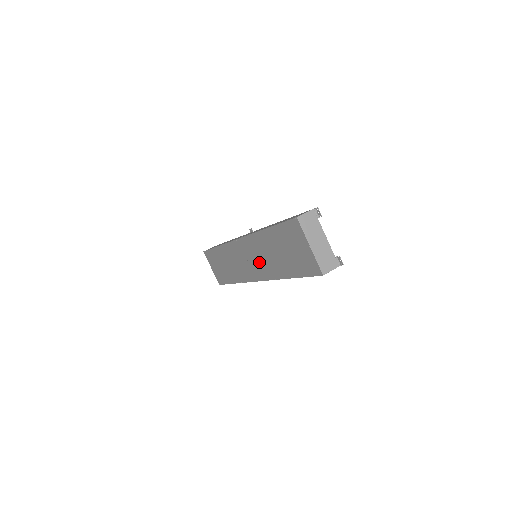
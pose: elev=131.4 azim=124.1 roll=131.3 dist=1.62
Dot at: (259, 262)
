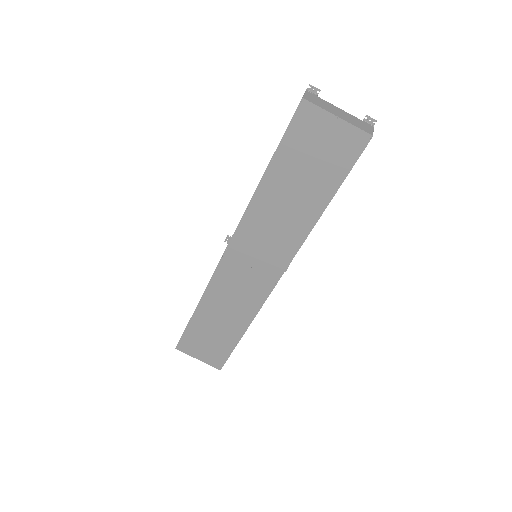
Dot at: (271, 244)
